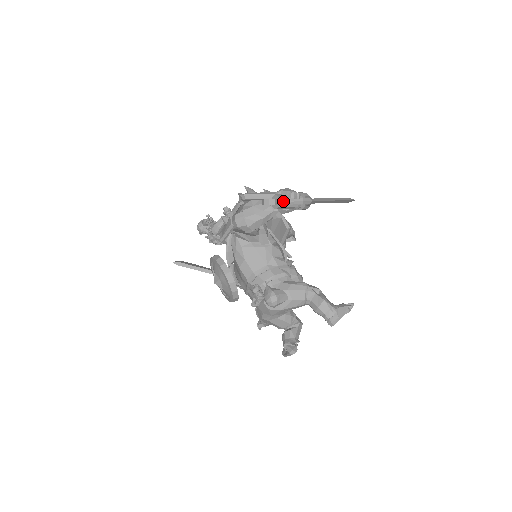
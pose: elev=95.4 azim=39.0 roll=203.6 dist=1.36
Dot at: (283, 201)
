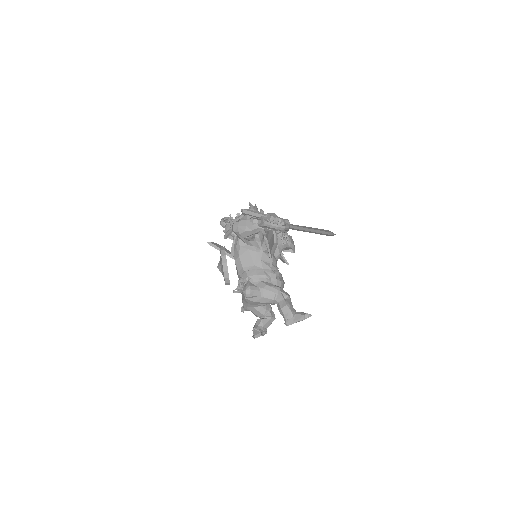
Dot at: (264, 223)
